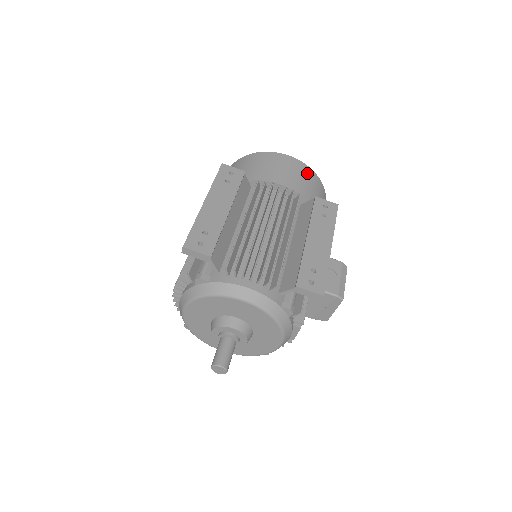
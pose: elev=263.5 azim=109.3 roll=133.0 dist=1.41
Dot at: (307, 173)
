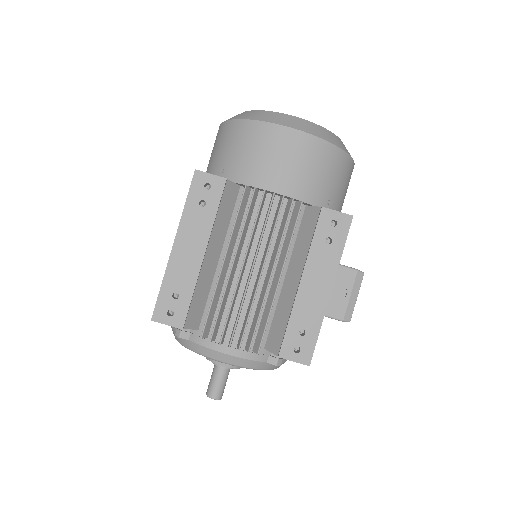
Dot at: (318, 154)
